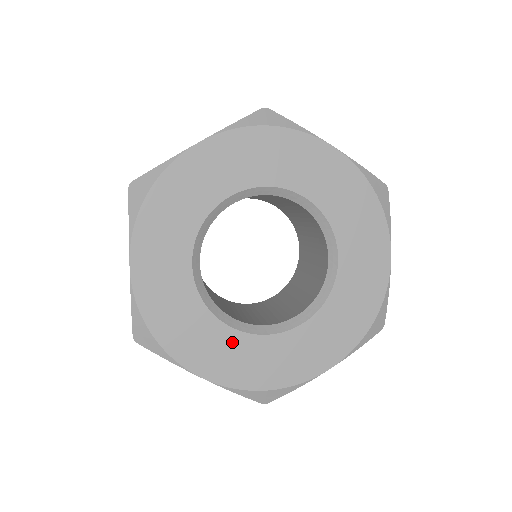
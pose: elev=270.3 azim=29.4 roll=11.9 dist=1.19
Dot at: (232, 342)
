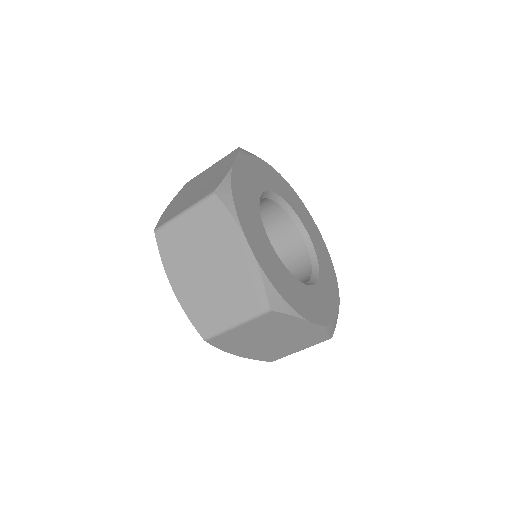
Dot at: (308, 293)
